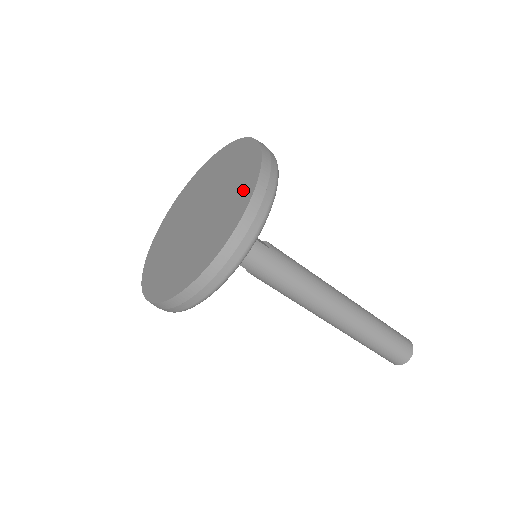
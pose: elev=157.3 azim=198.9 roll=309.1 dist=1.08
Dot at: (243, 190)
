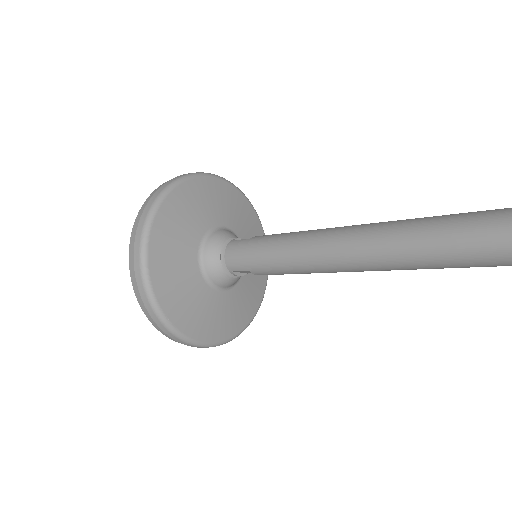
Dot at: occluded
